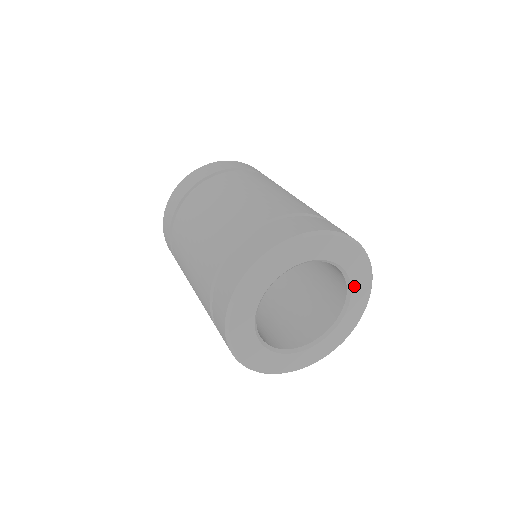
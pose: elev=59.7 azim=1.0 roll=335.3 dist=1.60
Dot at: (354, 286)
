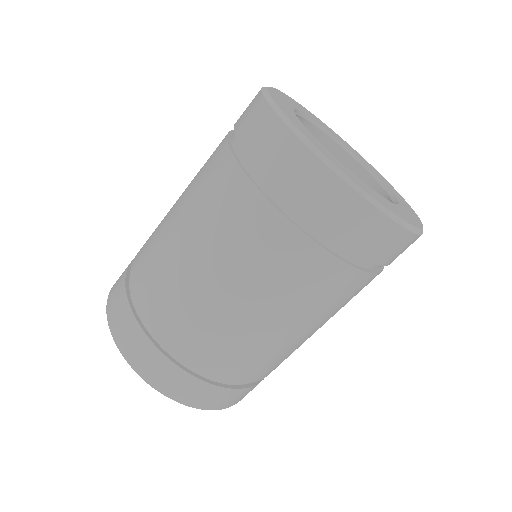
Dot at: (364, 162)
